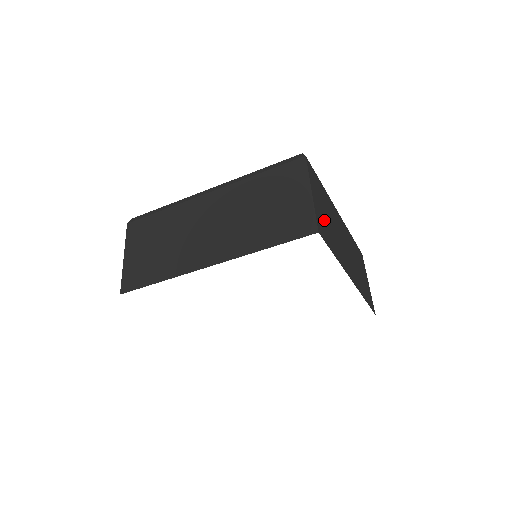
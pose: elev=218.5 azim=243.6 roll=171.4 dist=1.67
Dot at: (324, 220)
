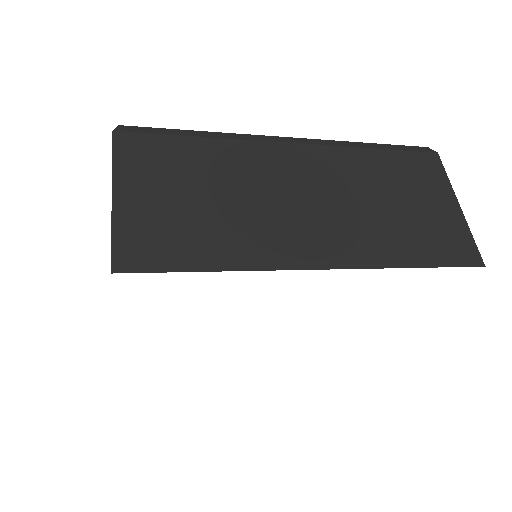
Dot at: occluded
